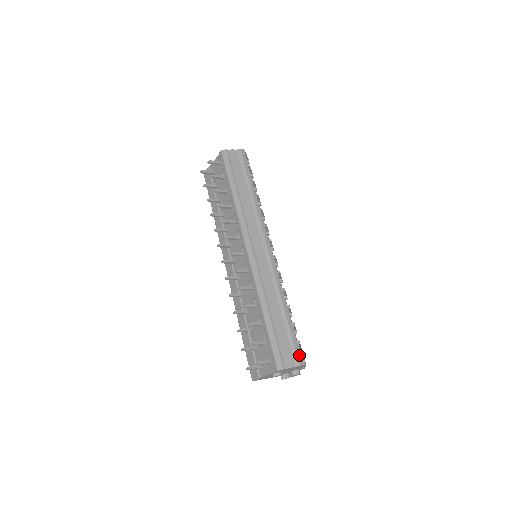
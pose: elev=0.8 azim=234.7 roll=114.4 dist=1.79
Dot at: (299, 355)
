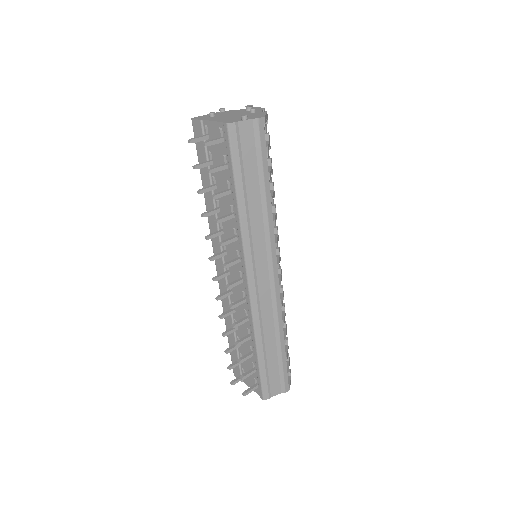
Dot at: (287, 383)
